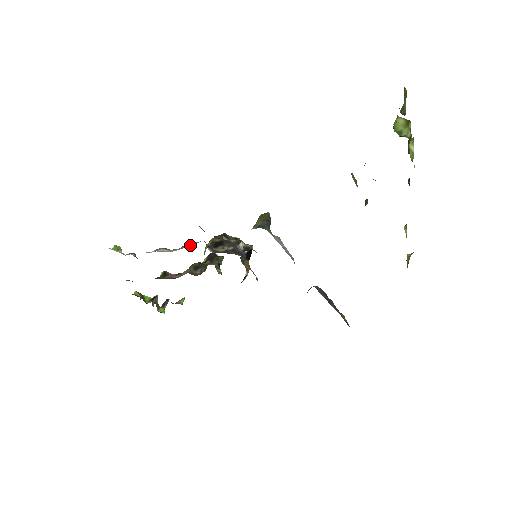
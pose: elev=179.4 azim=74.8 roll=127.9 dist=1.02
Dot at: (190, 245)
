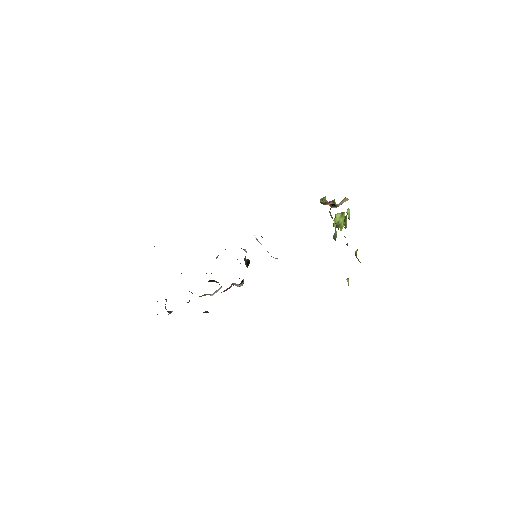
Dot at: occluded
